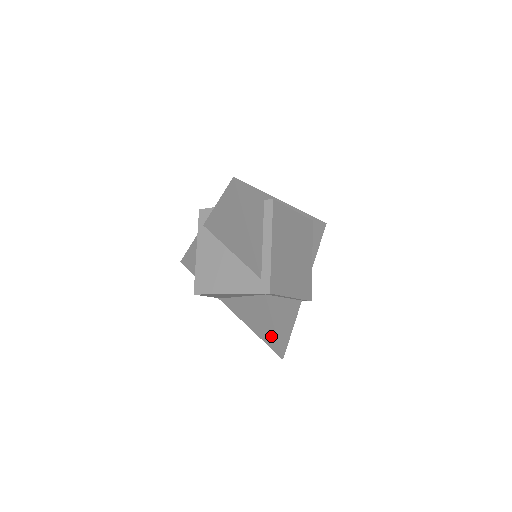
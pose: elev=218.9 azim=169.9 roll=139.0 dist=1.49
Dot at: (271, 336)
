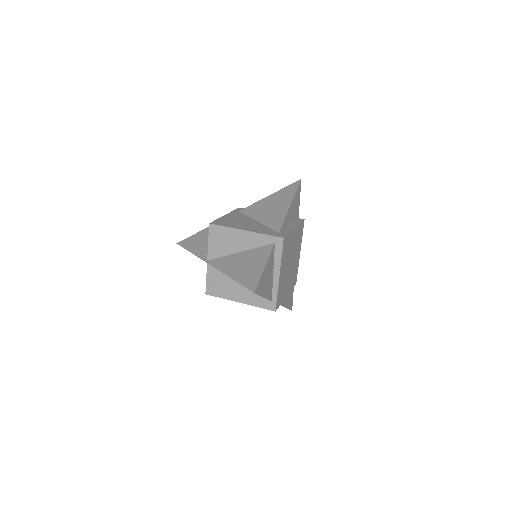
Dot at: (254, 275)
